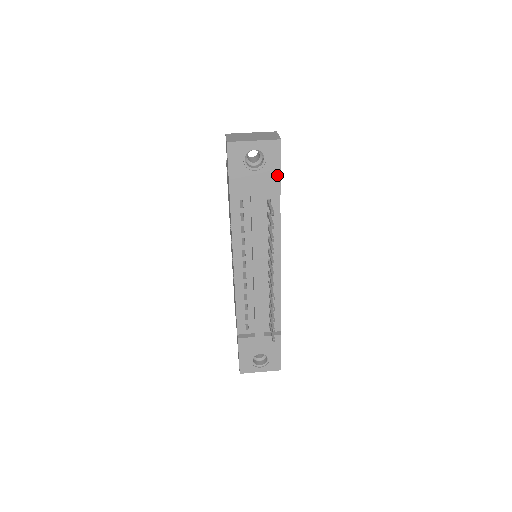
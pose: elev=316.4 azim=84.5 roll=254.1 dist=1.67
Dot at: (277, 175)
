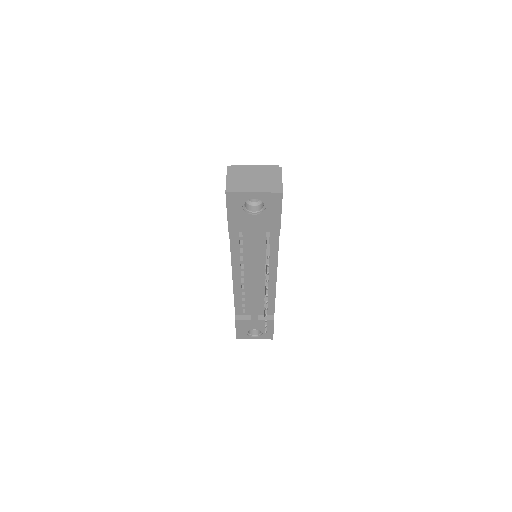
Dot at: (277, 218)
